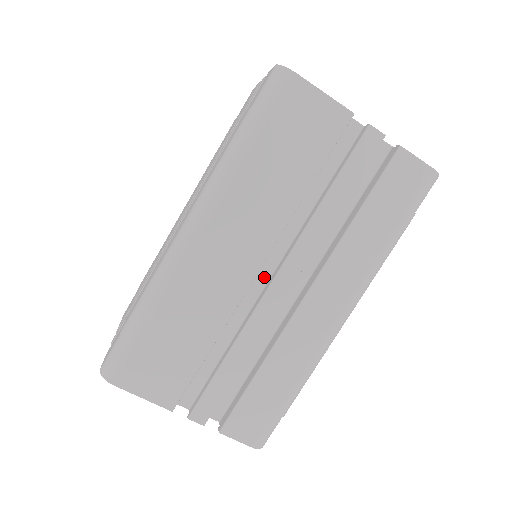
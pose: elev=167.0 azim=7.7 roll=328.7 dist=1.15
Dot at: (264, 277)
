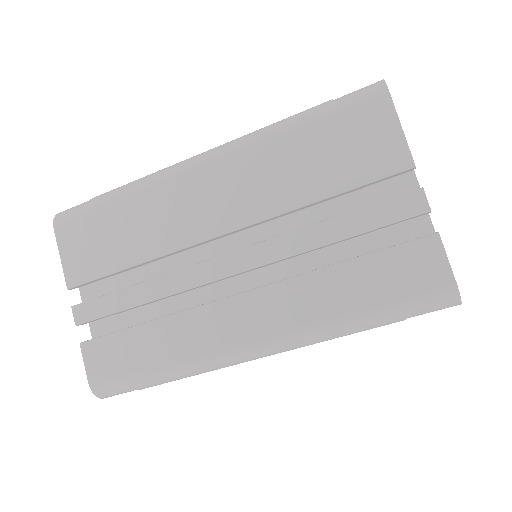
Dot at: (226, 252)
